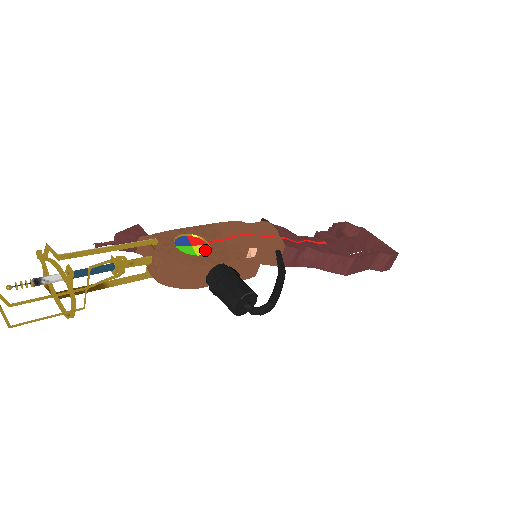
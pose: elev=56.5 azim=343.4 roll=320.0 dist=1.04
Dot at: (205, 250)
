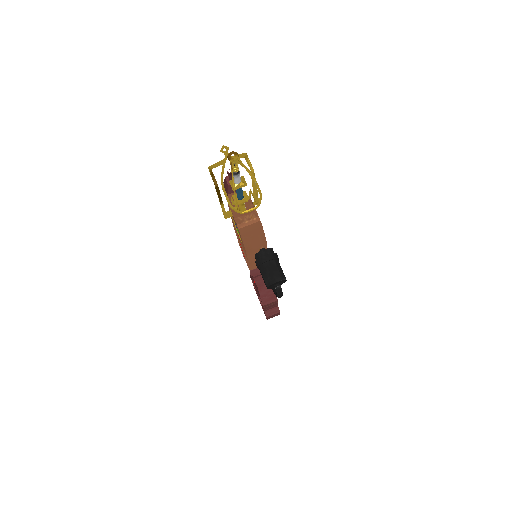
Dot at: occluded
